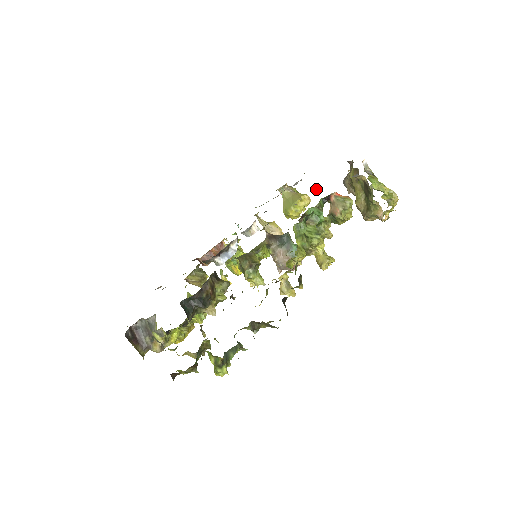
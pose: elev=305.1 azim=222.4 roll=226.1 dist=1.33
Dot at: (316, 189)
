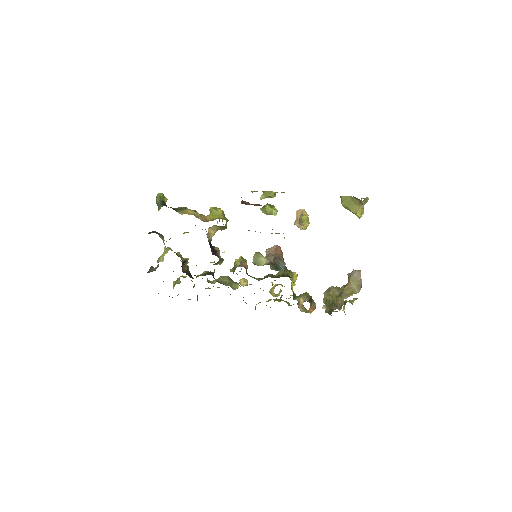
Dot at: occluded
